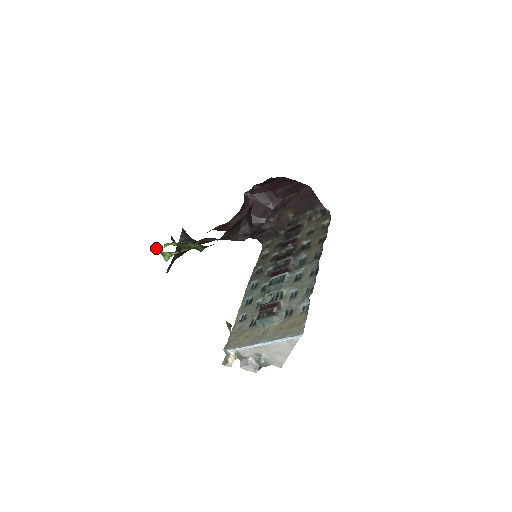
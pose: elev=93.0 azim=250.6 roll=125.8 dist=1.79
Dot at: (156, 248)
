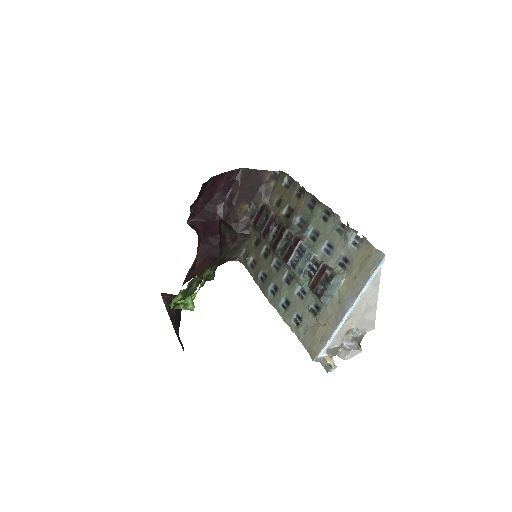
Dot at: (173, 303)
